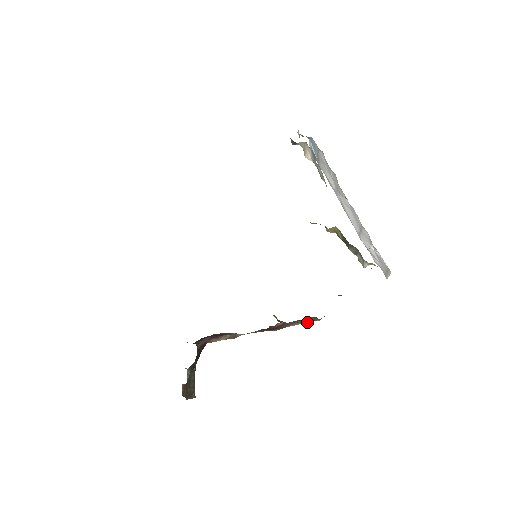
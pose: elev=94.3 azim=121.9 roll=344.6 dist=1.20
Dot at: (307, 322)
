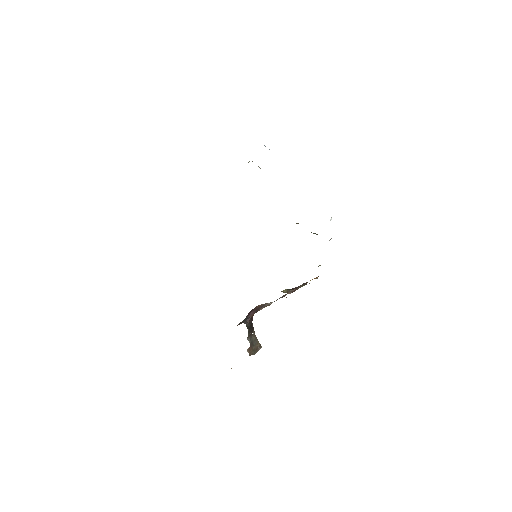
Dot at: occluded
